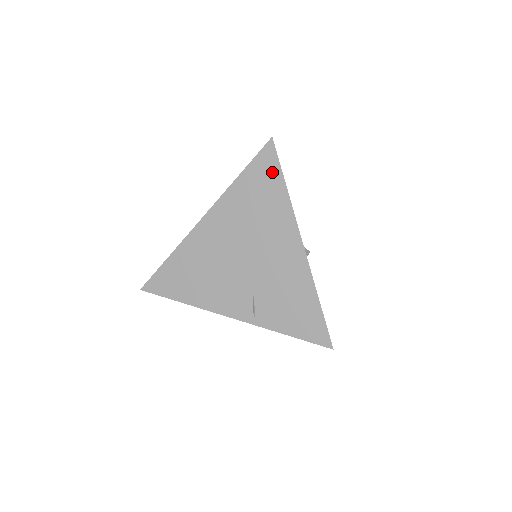
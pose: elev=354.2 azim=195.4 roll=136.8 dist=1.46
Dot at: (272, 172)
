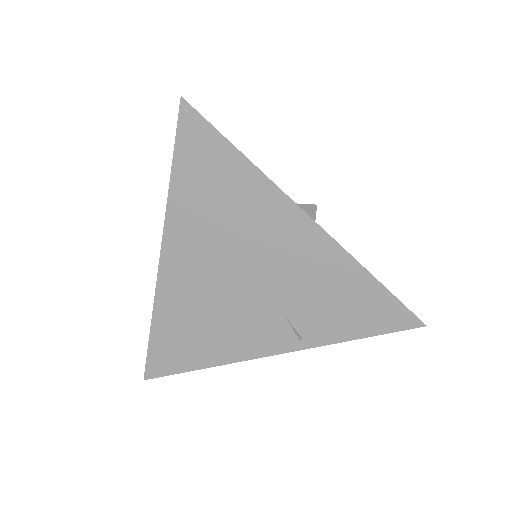
Dot at: (212, 146)
